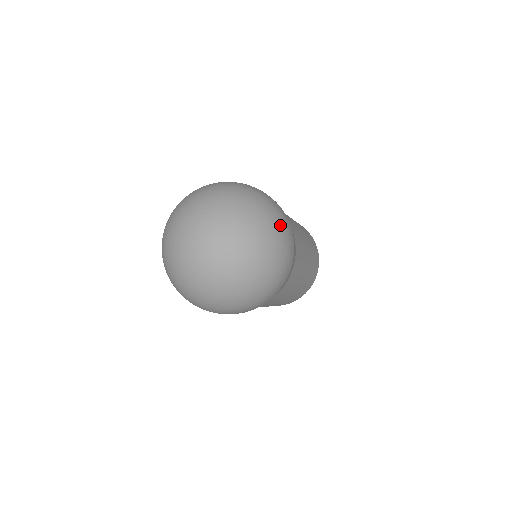
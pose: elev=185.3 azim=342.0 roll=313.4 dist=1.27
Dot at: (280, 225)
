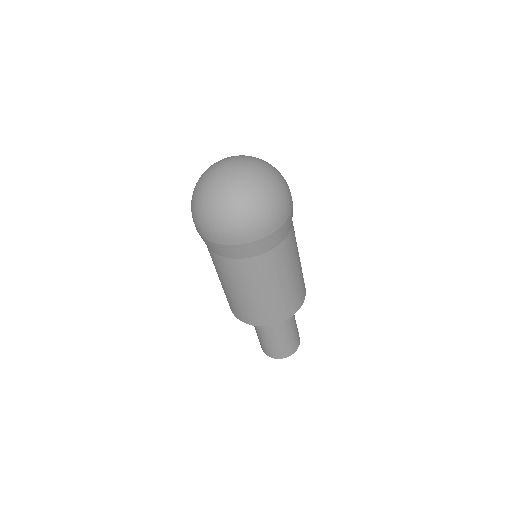
Dot at: occluded
